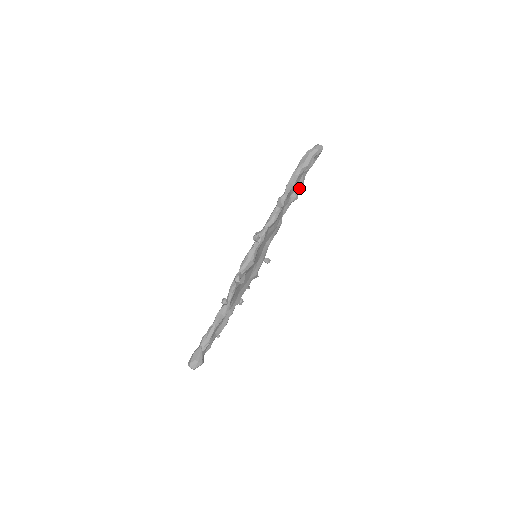
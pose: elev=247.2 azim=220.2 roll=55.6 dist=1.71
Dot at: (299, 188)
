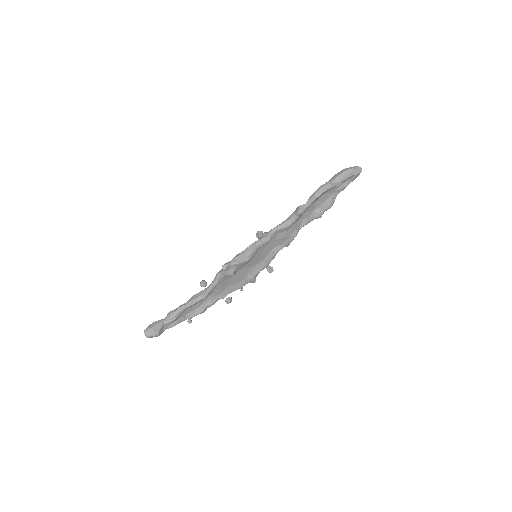
Dot at: (326, 206)
